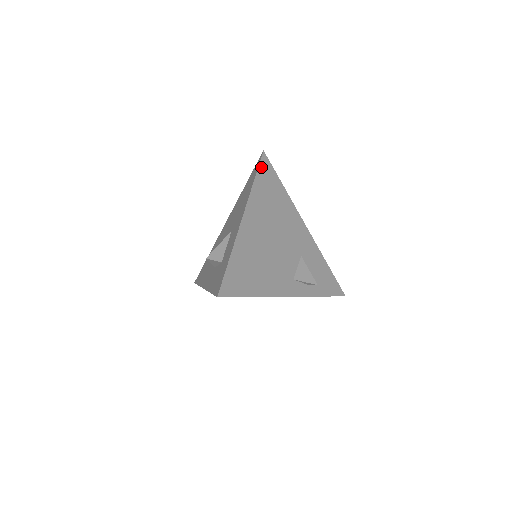
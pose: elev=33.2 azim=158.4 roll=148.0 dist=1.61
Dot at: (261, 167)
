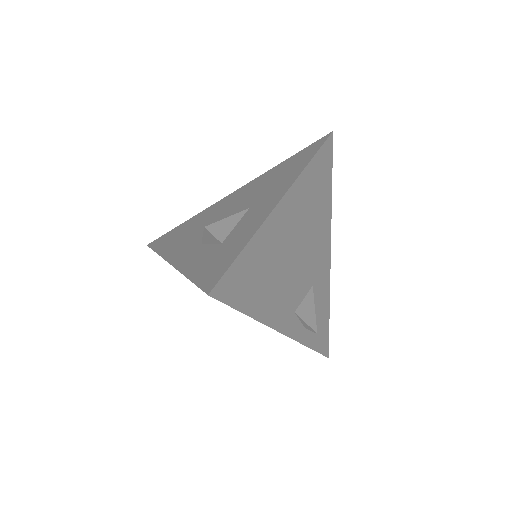
Dot at: (323, 149)
